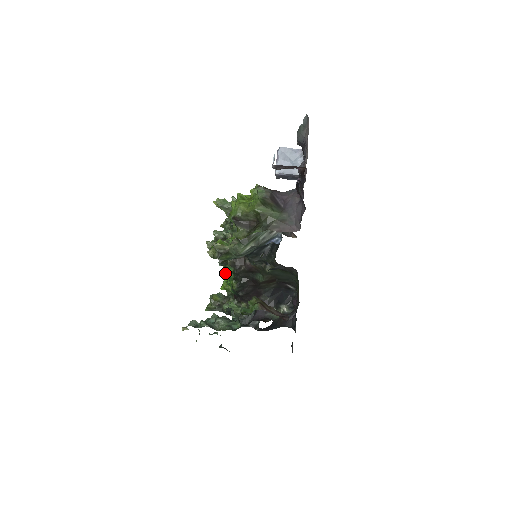
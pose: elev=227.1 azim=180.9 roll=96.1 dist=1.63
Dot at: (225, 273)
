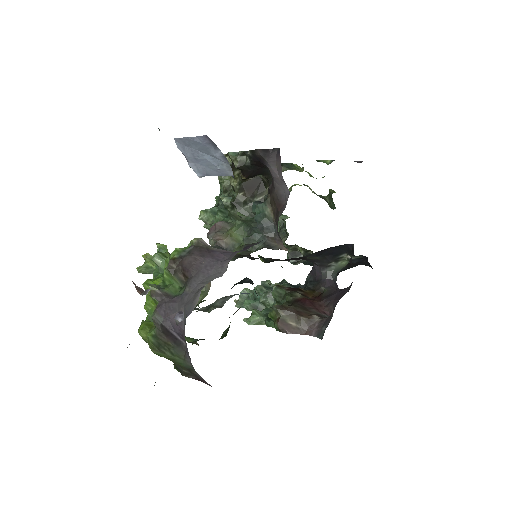
Dot at: occluded
